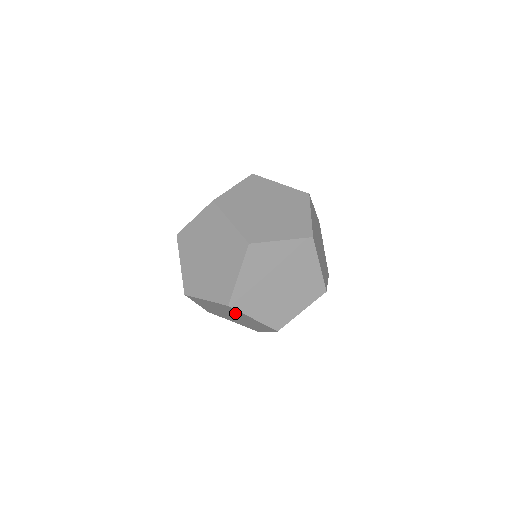
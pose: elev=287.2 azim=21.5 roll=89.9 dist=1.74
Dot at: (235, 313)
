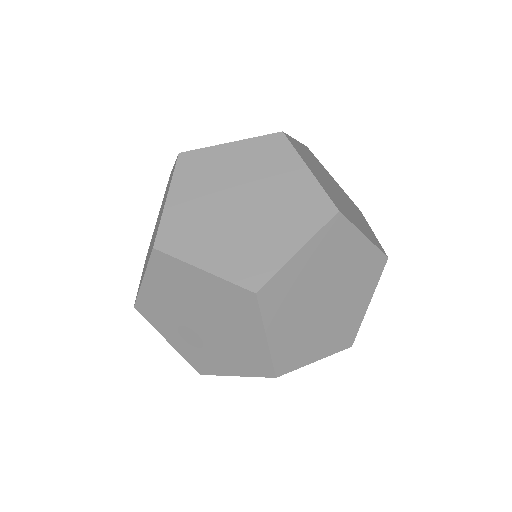
Dot at: occluded
